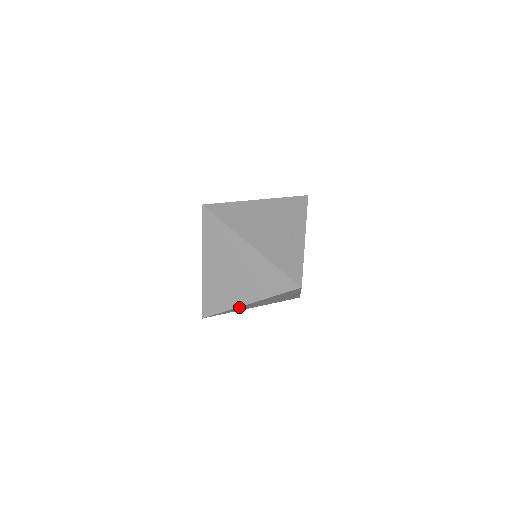
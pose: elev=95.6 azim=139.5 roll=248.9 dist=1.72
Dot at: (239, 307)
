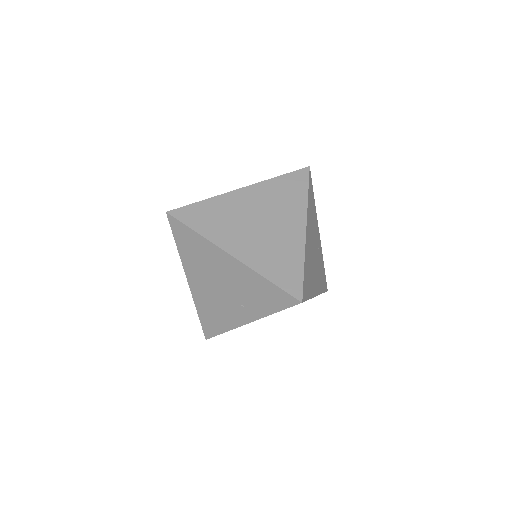
Dot at: occluded
